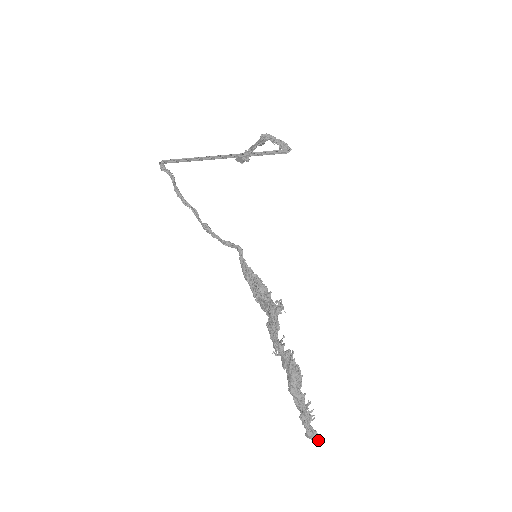
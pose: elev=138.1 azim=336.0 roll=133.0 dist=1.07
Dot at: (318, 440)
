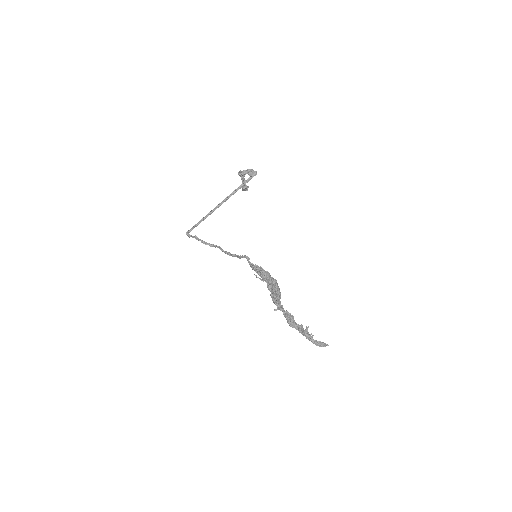
Dot at: (326, 345)
